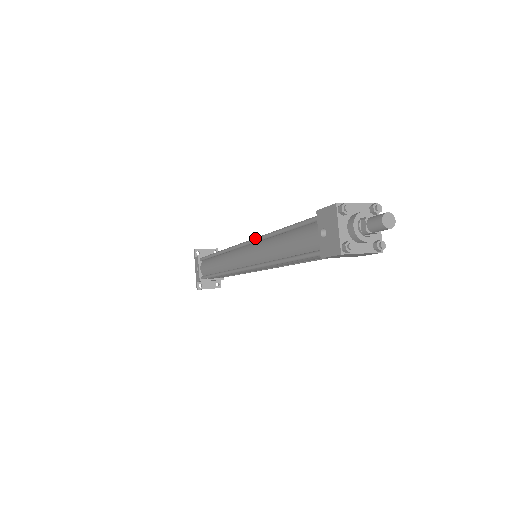
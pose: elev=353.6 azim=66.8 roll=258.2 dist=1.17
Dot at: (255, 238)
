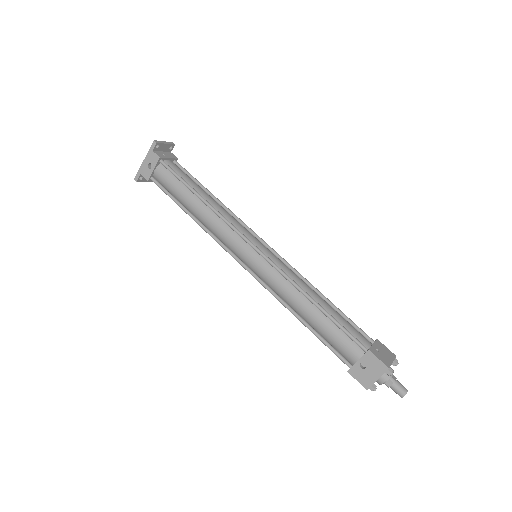
Dot at: (280, 270)
